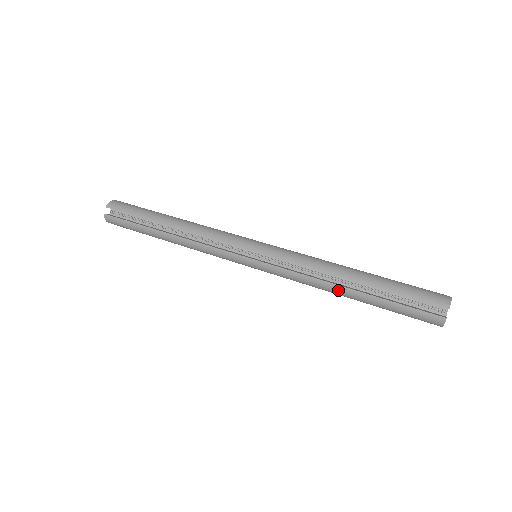
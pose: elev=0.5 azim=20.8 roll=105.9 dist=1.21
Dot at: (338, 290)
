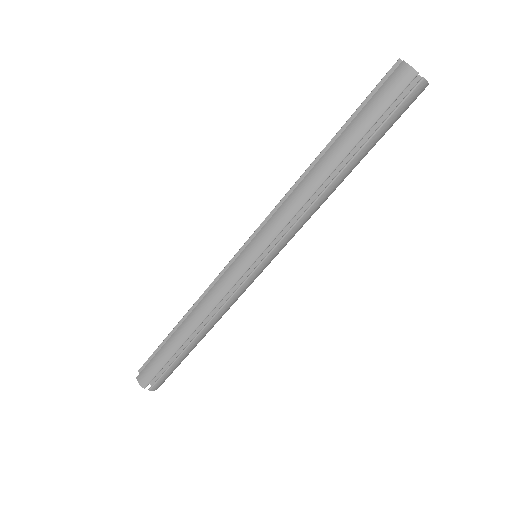
Dot at: (316, 171)
